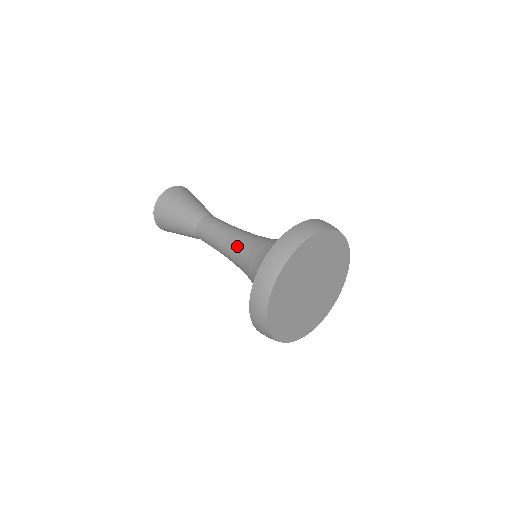
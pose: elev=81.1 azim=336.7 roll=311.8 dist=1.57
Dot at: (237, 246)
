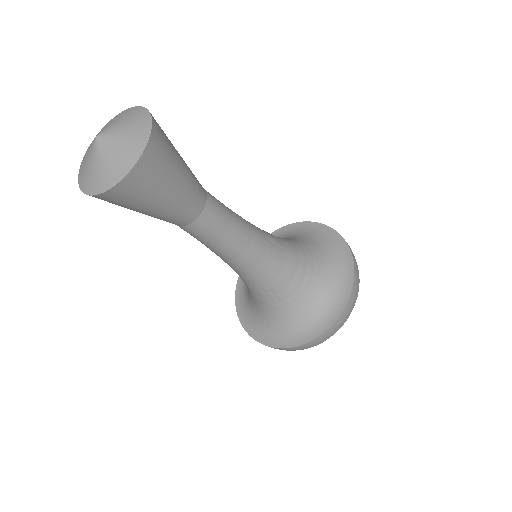
Dot at: (251, 271)
